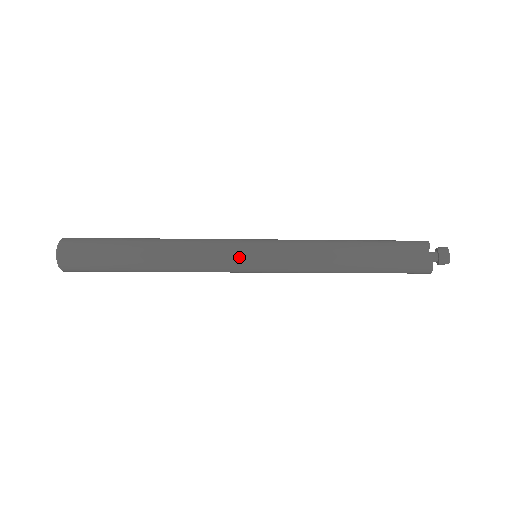
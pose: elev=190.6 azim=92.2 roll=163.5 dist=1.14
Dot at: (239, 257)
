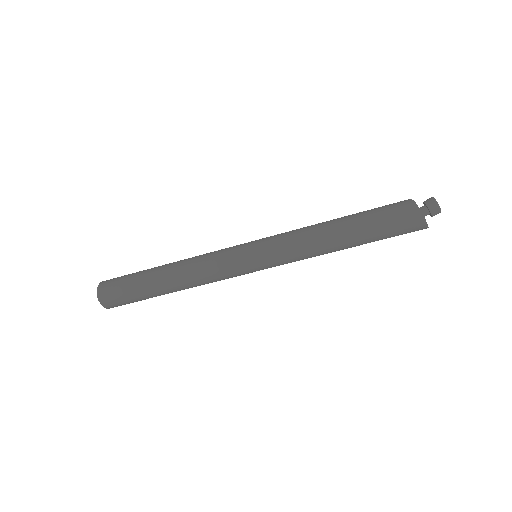
Dot at: (236, 249)
